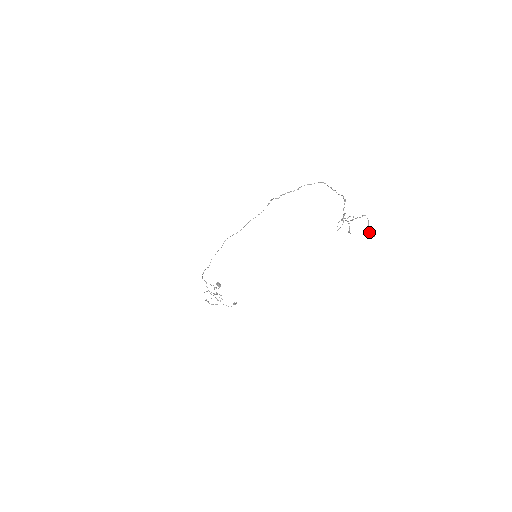
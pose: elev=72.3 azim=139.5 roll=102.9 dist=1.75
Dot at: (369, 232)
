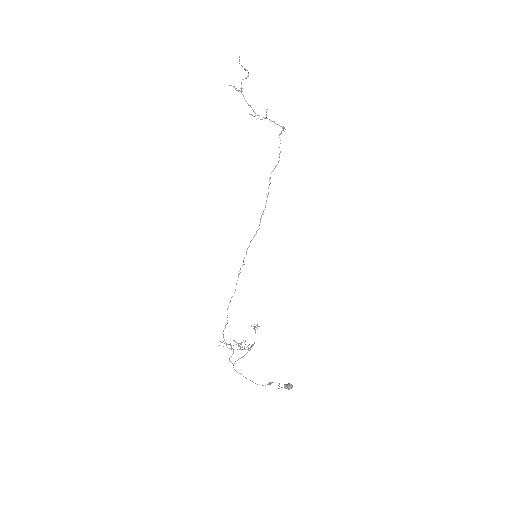
Dot at: occluded
